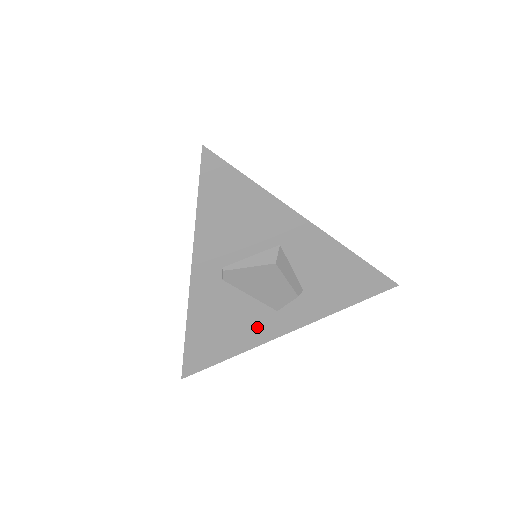
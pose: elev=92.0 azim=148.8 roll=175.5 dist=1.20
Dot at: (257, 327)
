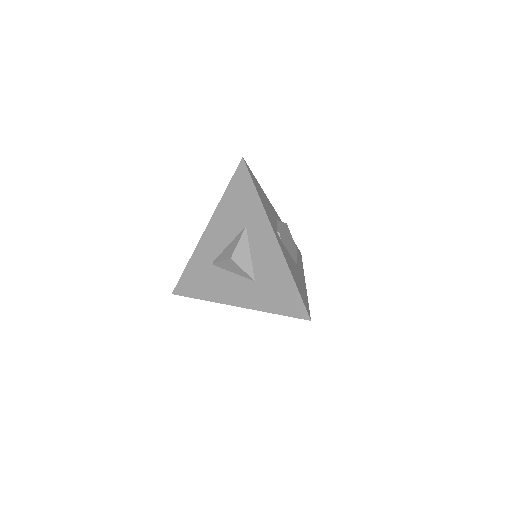
Dot at: occluded
